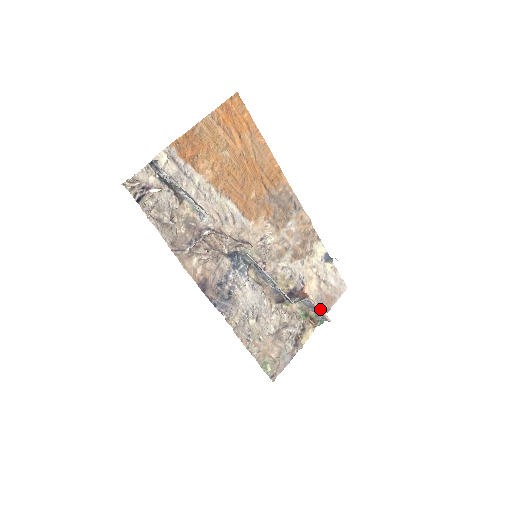
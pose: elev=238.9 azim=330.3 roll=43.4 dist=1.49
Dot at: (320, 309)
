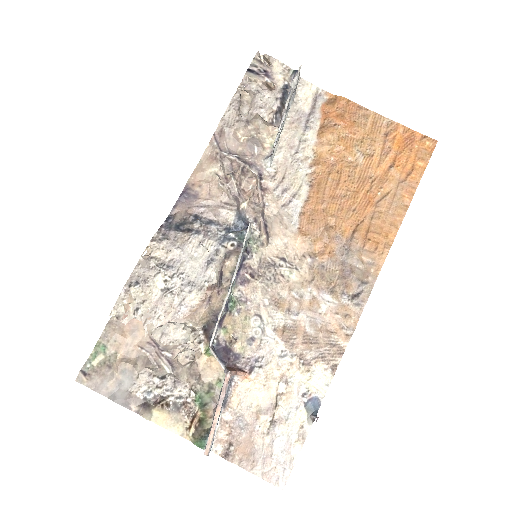
Dot at: (219, 411)
